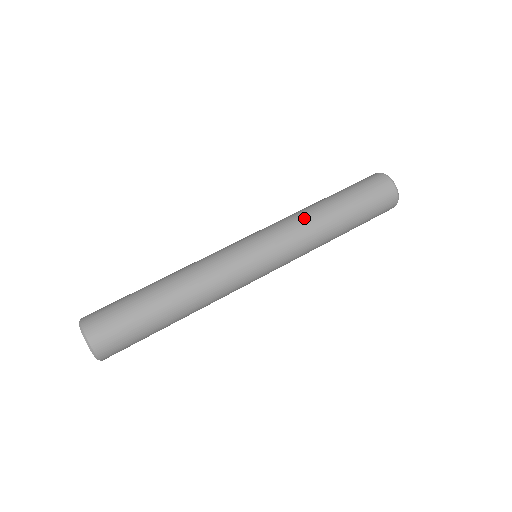
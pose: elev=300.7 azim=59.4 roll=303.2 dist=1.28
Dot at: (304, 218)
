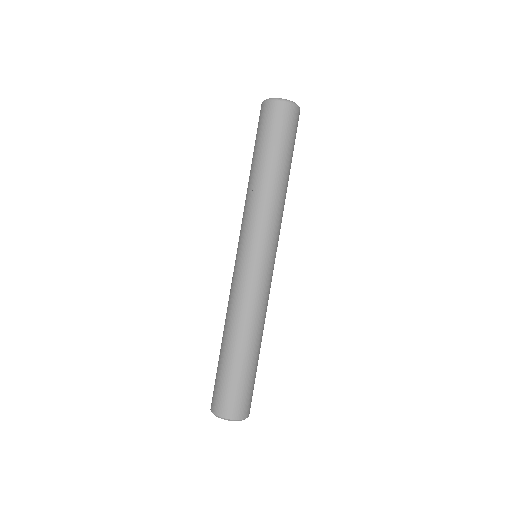
Dot at: (277, 204)
